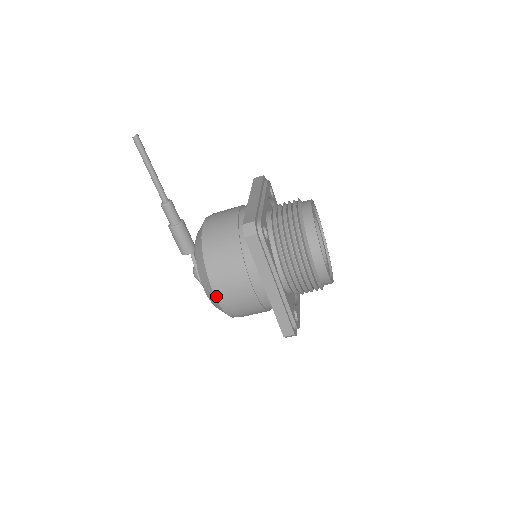
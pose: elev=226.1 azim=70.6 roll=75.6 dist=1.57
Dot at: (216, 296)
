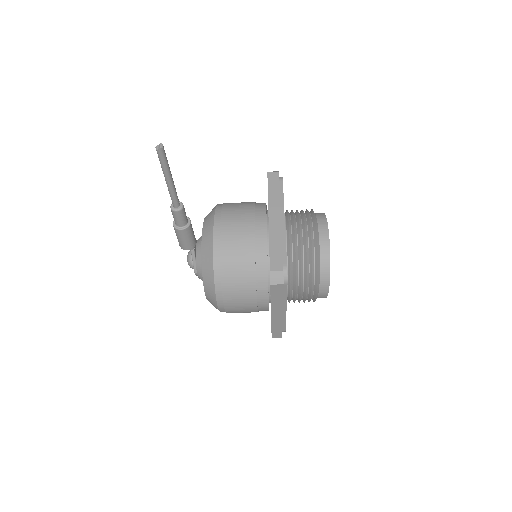
Dot at: (219, 306)
